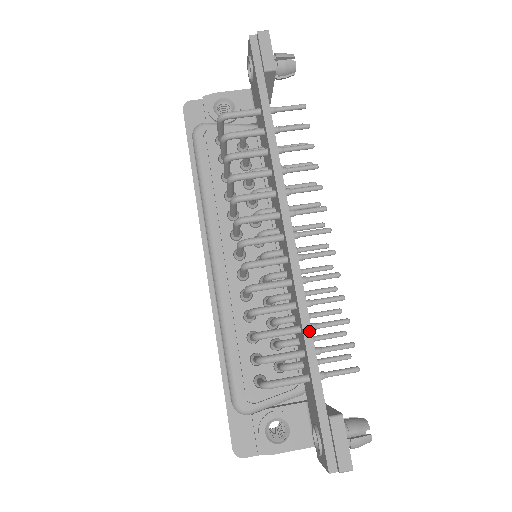
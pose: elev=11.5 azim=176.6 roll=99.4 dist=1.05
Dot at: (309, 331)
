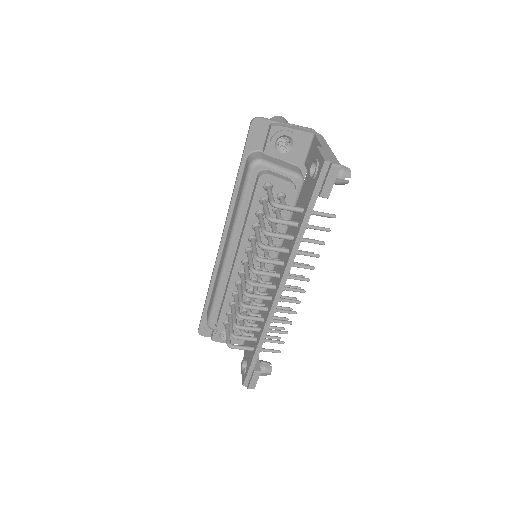
Dot at: (264, 338)
